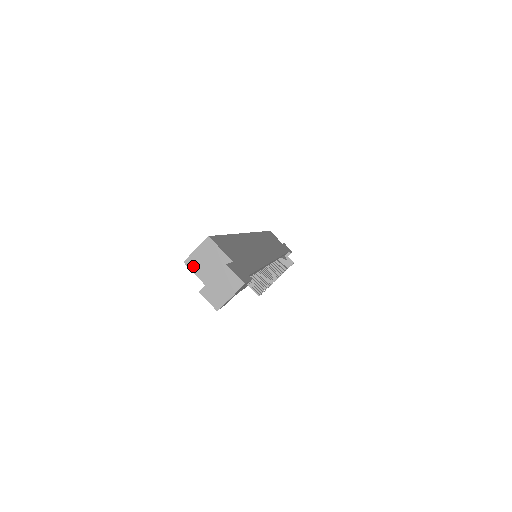
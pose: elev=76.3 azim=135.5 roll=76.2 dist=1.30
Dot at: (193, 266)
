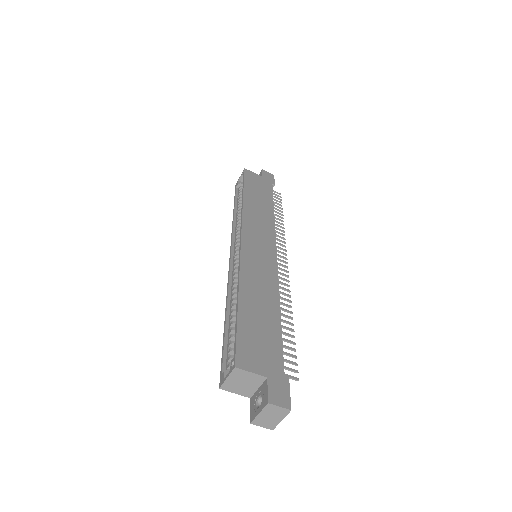
Dot at: (230, 389)
